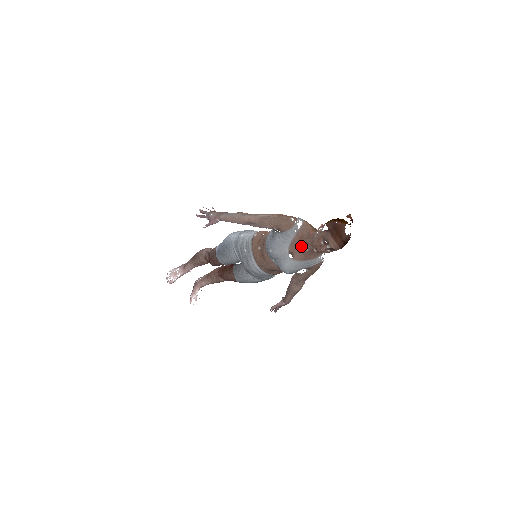
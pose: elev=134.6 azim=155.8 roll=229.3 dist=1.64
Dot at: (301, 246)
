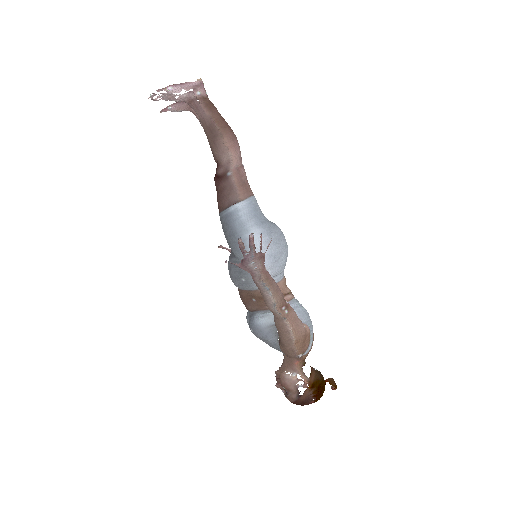
Dot at: occluded
